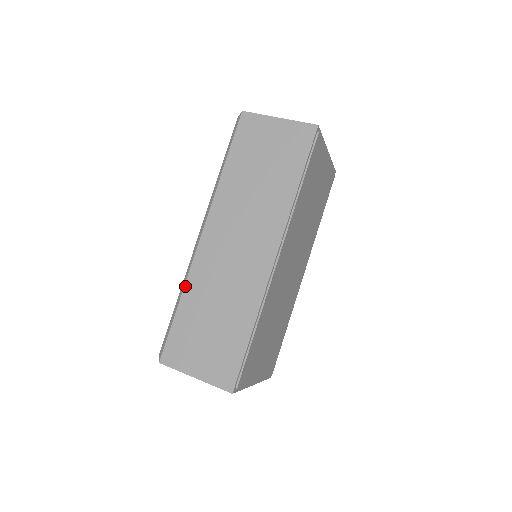
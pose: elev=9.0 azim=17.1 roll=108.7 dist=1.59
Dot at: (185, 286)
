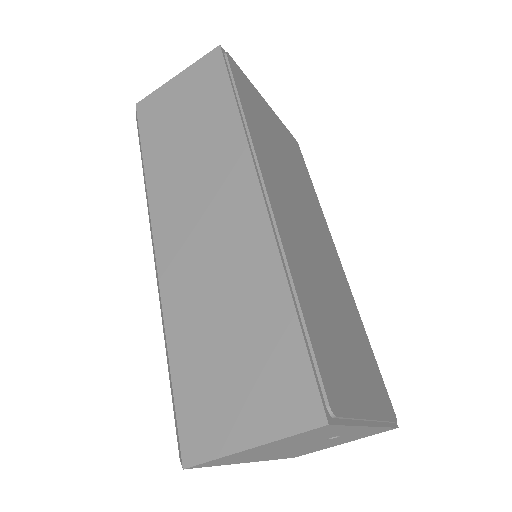
Dot at: (165, 323)
